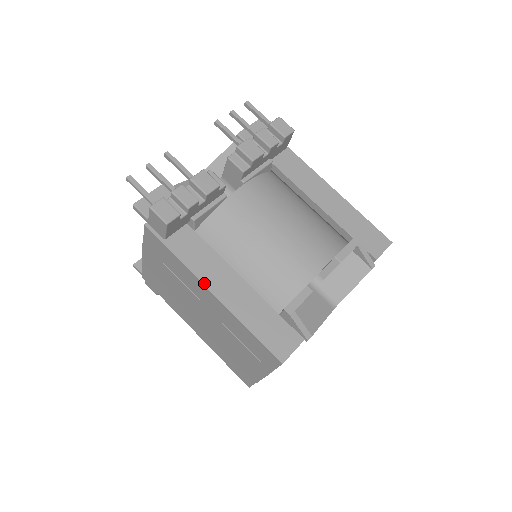
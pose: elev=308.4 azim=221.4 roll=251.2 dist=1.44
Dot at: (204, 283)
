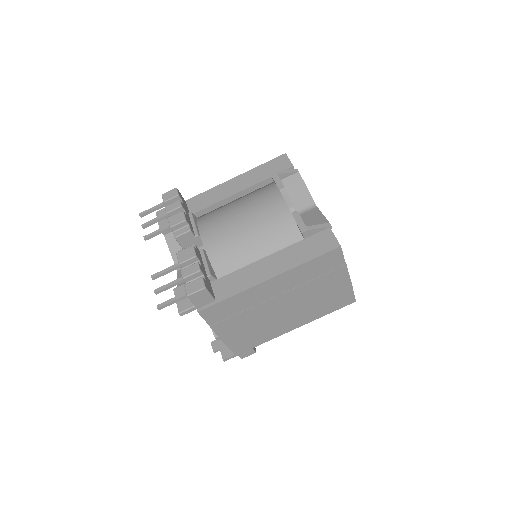
Dot at: (260, 283)
